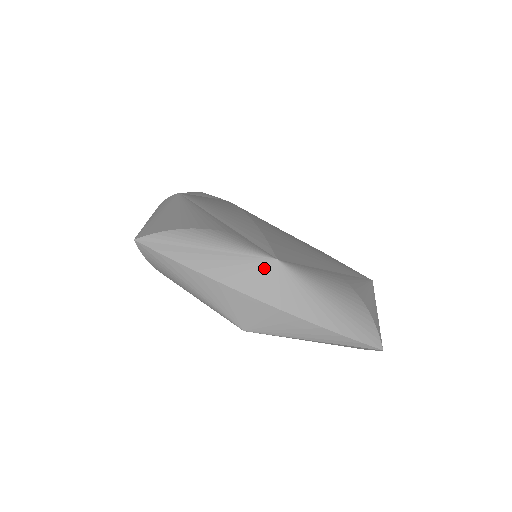
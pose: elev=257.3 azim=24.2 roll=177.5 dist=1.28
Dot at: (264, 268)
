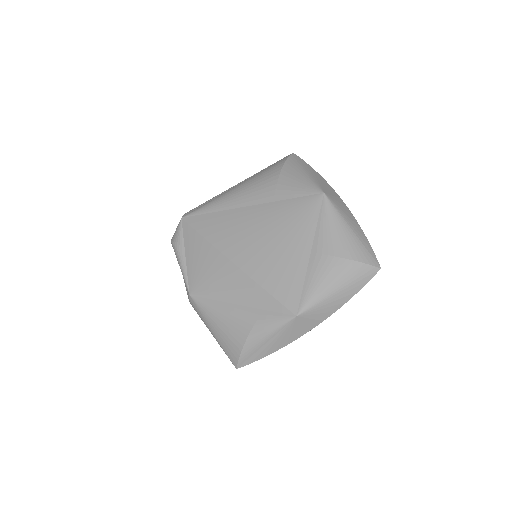
Dot at: (296, 324)
